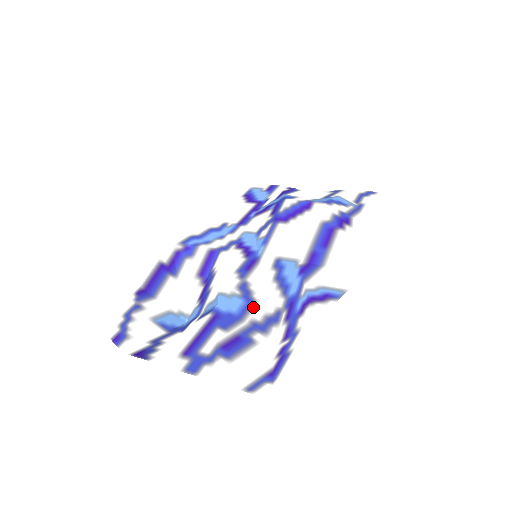
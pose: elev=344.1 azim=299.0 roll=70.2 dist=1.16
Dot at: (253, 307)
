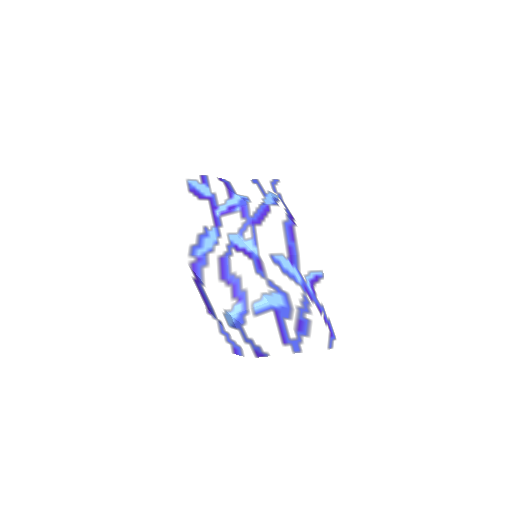
Dot at: (290, 298)
